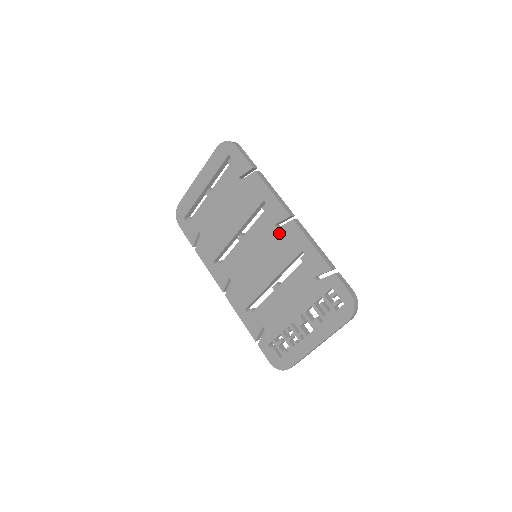
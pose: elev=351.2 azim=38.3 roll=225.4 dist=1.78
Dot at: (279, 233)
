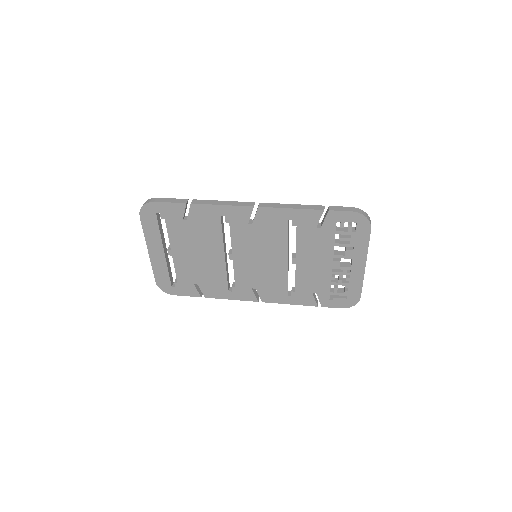
Dot at: (257, 226)
